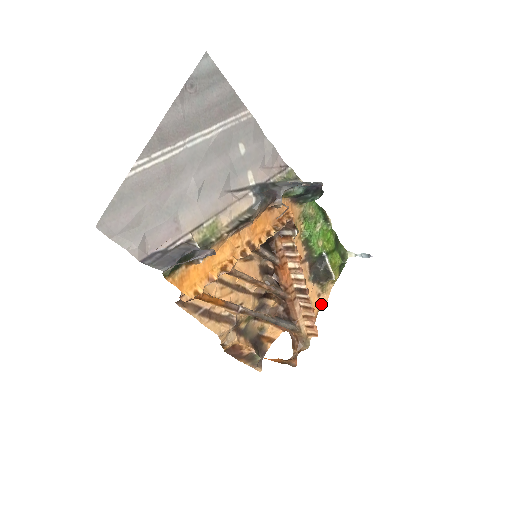
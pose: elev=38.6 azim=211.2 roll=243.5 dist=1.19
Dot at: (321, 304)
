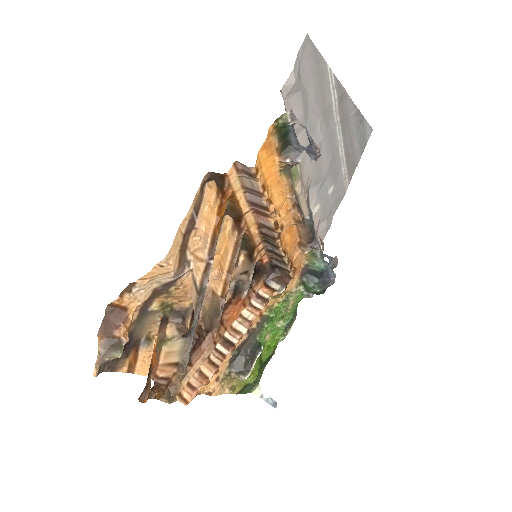
Dot at: (207, 391)
